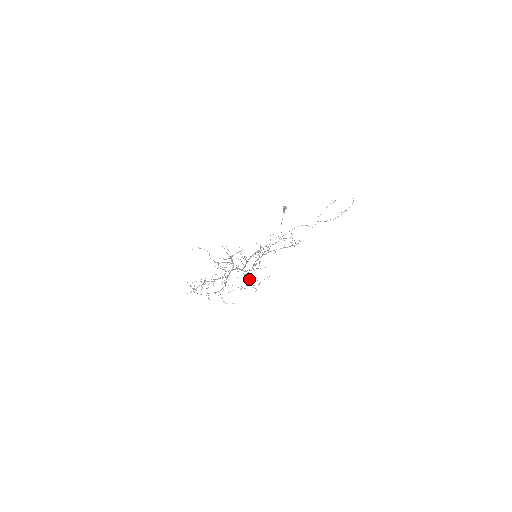
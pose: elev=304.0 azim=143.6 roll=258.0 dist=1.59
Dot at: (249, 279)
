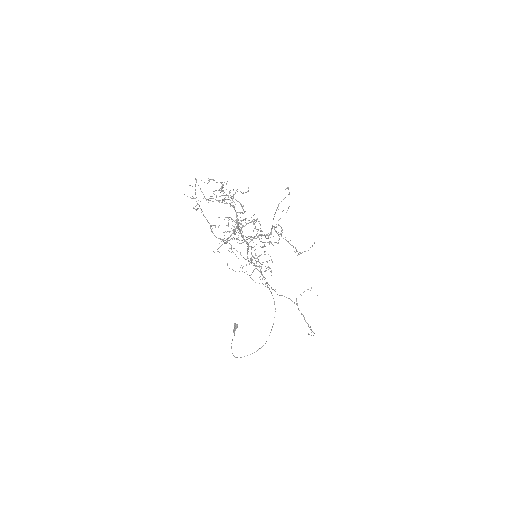
Dot at: occluded
